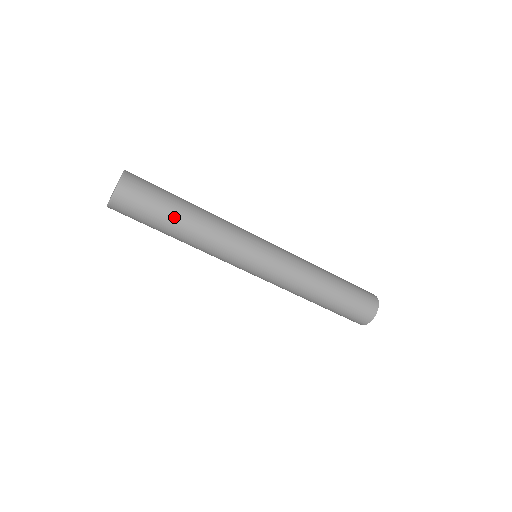
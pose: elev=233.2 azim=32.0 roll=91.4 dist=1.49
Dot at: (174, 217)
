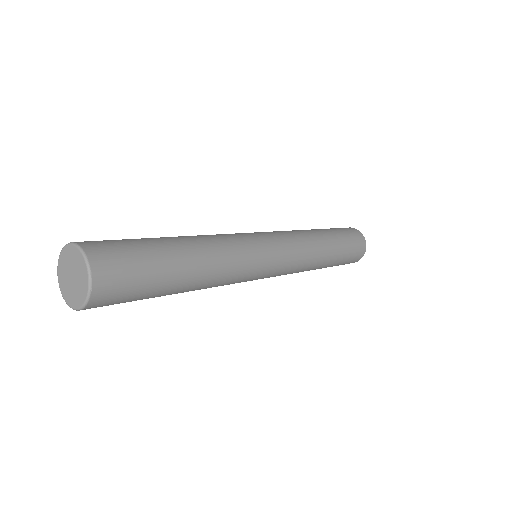
Dot at: (169, 292)
